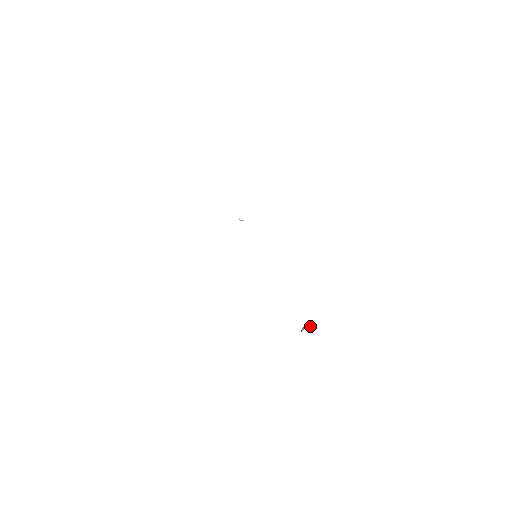
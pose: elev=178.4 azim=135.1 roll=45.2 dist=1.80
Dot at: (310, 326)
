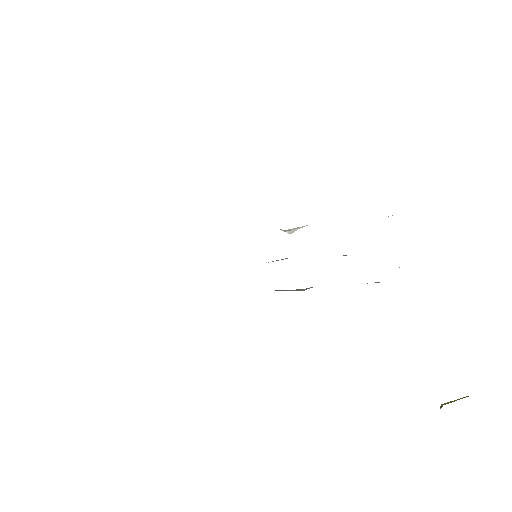
Dot at: (463, 397)
